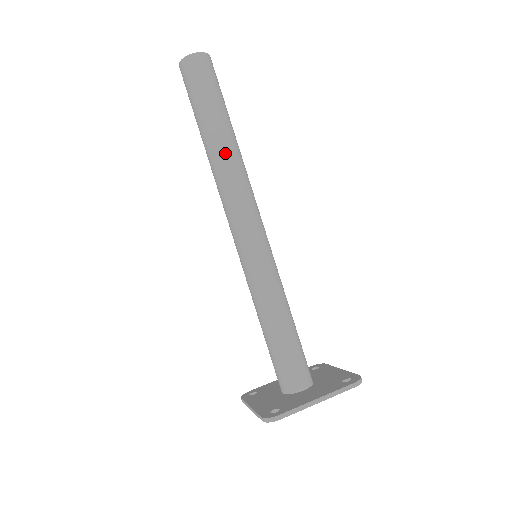
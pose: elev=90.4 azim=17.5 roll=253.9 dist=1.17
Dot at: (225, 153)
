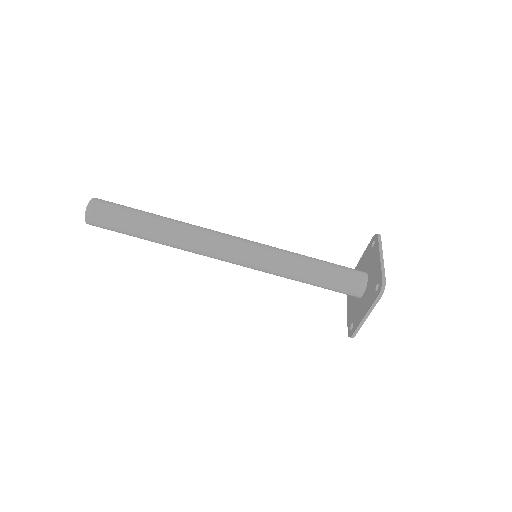
Dot at: (174, 225)
